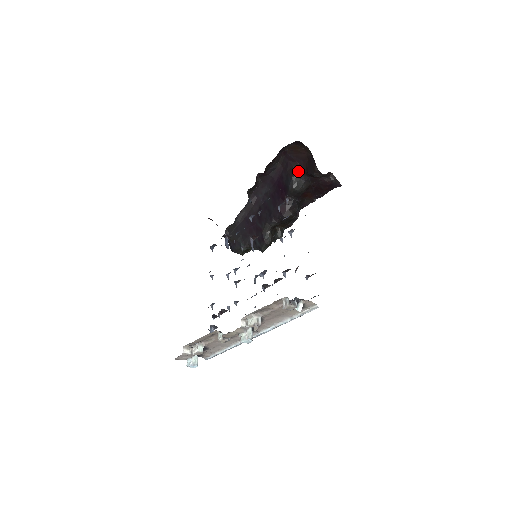
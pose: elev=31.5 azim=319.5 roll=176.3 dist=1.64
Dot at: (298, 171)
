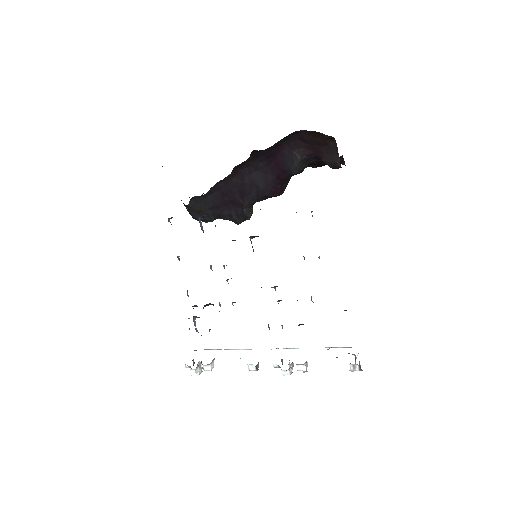
Dot at: (308, 154)
